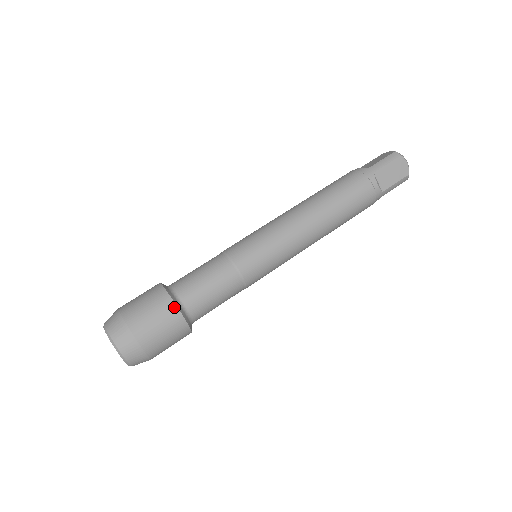
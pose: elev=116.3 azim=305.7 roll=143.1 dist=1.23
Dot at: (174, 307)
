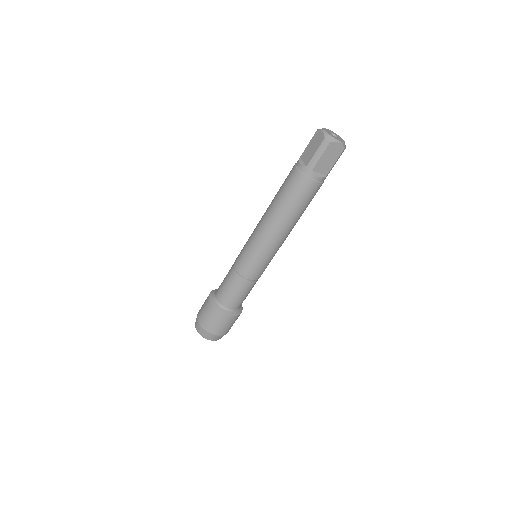
Dot at: (225, 315)
